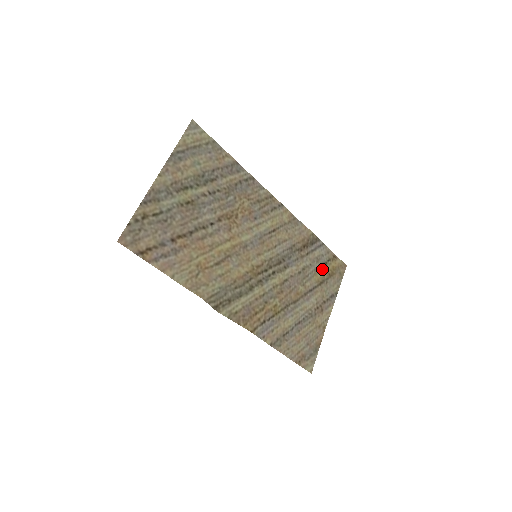
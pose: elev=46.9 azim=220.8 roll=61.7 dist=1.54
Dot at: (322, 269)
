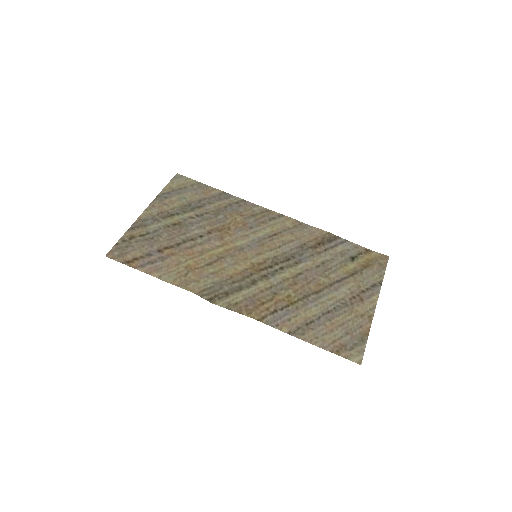
Dot at: (351, 262)
